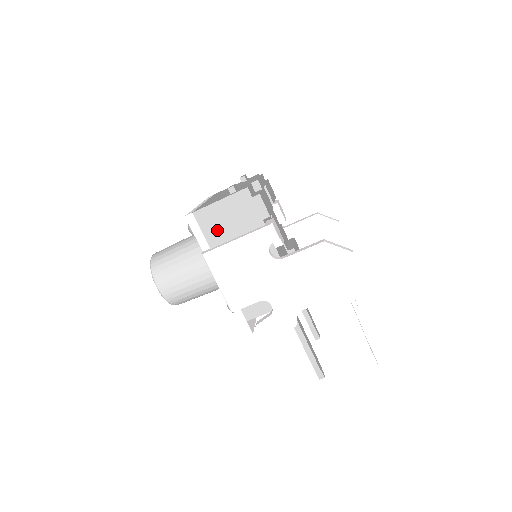
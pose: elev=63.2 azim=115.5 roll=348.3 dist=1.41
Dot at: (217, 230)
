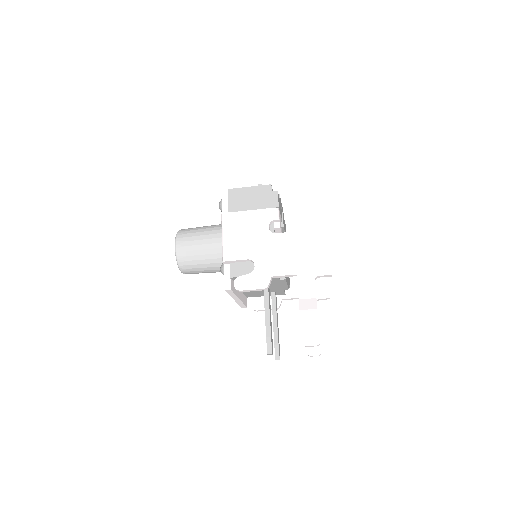
Dot at: (239, 205)
